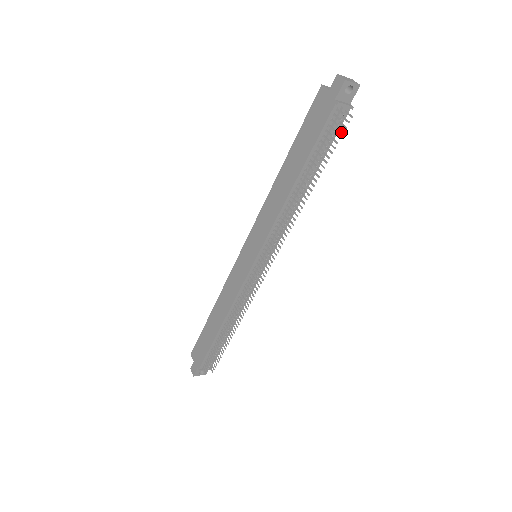
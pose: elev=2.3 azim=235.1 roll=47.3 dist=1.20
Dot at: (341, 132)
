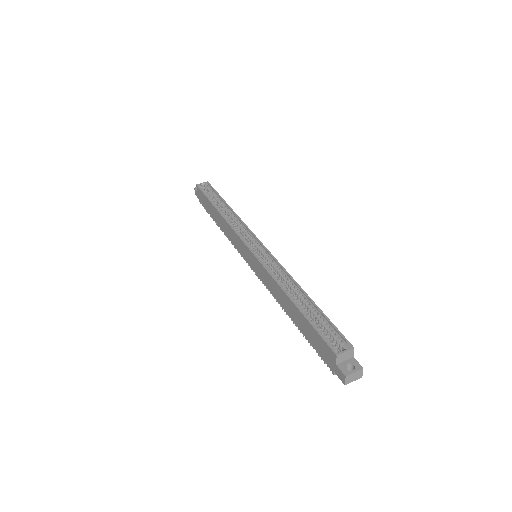
Dot at: occluded
